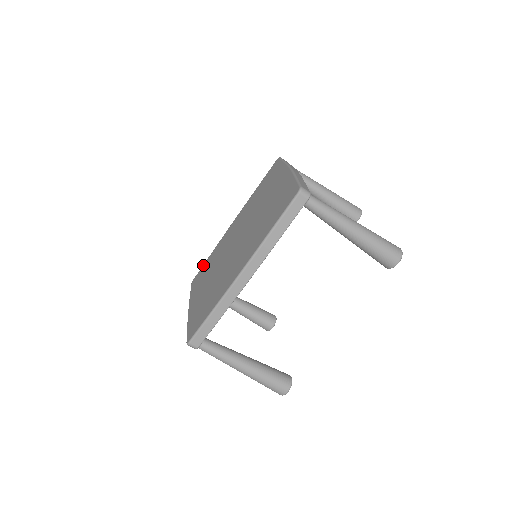
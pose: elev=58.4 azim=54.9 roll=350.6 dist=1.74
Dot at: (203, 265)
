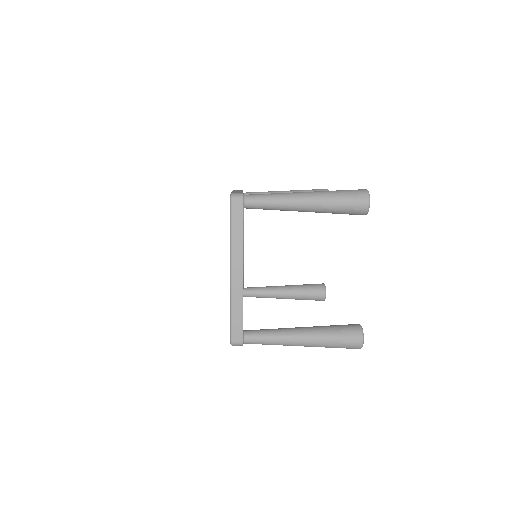
Dot at: occluded
